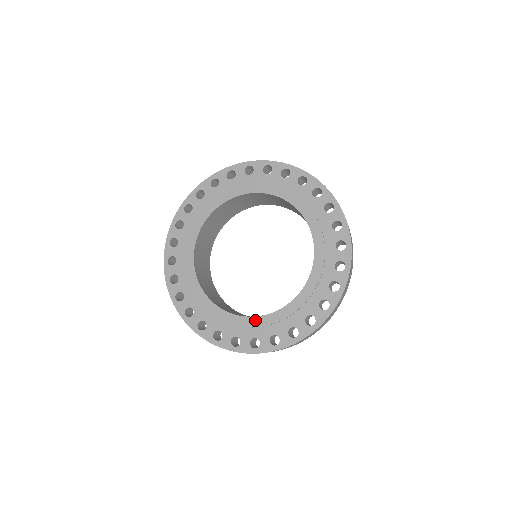
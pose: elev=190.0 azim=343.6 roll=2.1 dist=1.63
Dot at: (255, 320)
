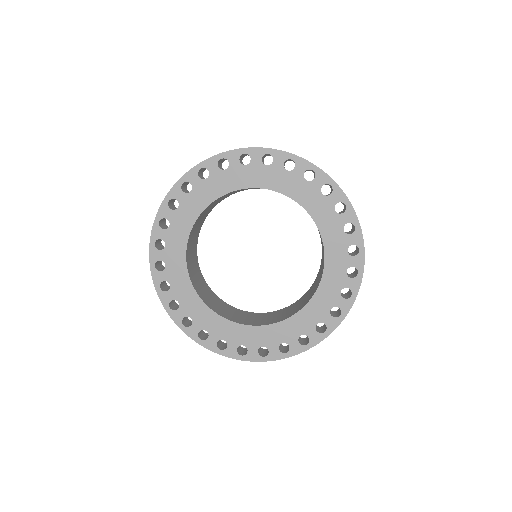
Dot at: (293, 320)
